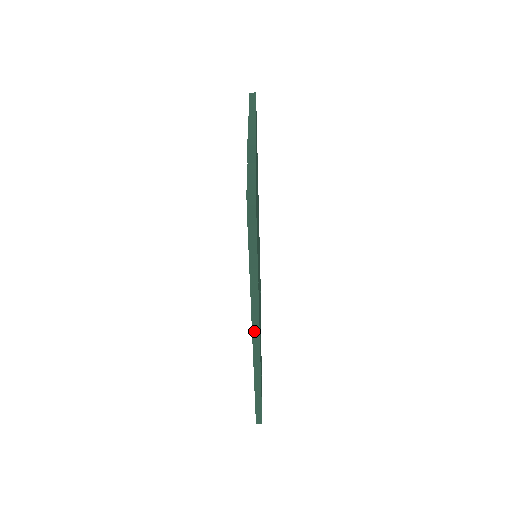
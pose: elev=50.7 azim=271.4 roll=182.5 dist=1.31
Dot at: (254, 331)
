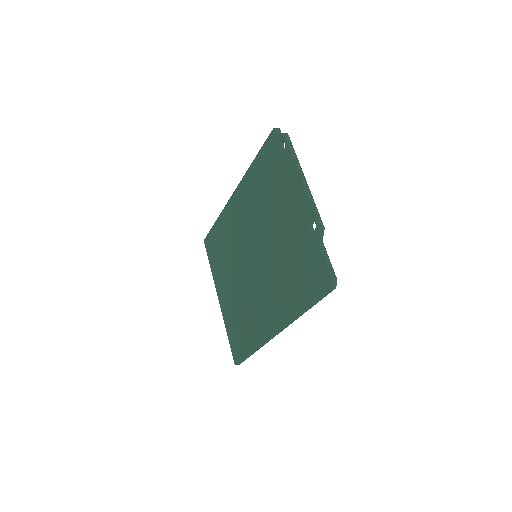
Dot at: (279, 331)
